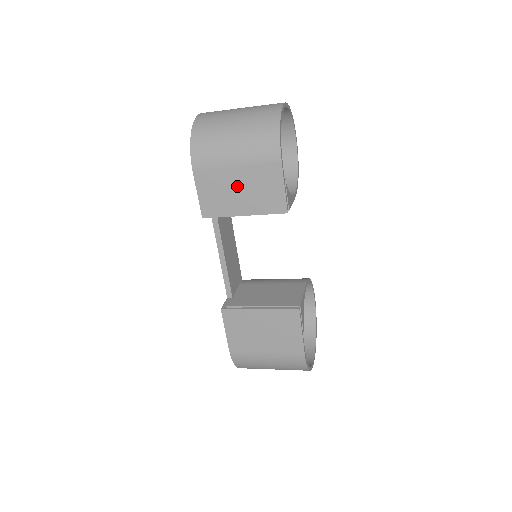
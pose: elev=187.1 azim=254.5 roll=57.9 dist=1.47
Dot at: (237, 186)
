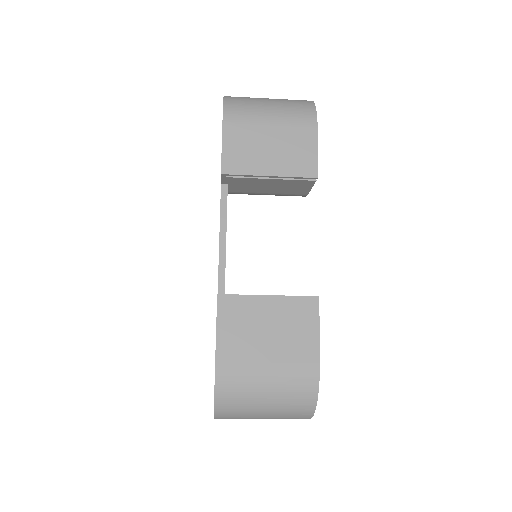
Dot at: (268, 144)
